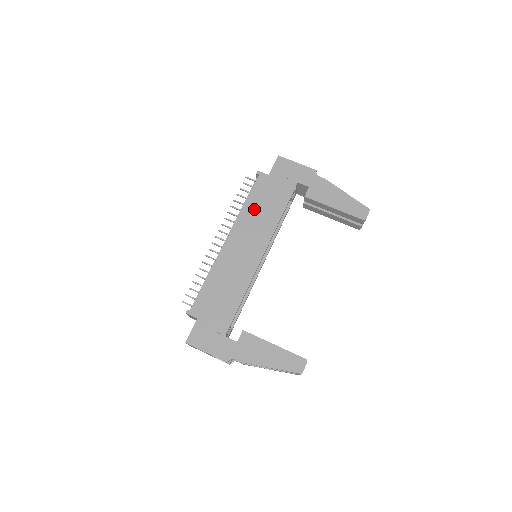
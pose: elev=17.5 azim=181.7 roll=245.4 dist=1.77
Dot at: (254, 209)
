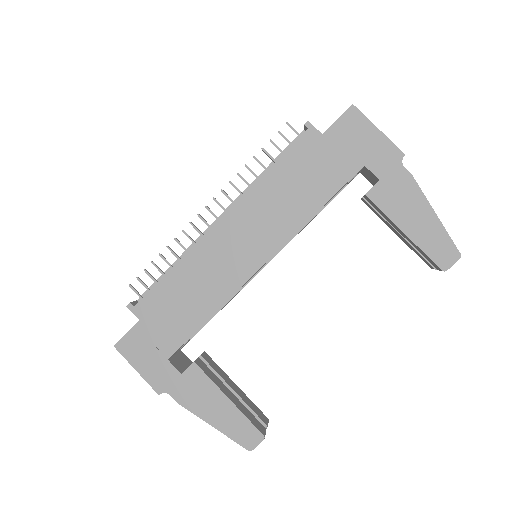
Dot at: (277, 186)
